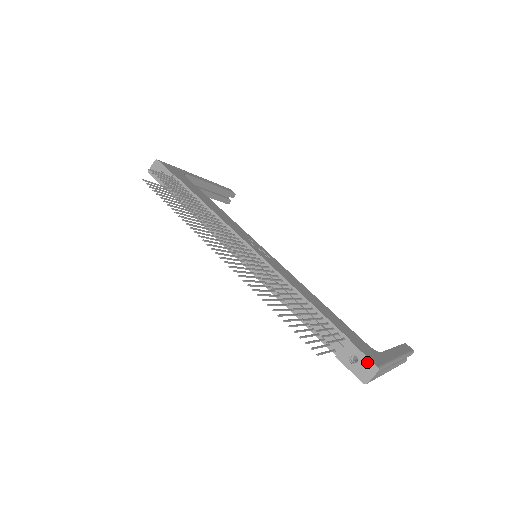
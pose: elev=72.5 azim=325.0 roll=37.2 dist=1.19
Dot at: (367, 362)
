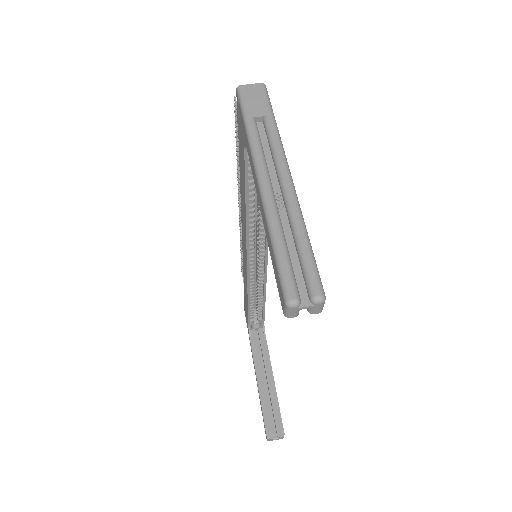
Dot at: occluded
